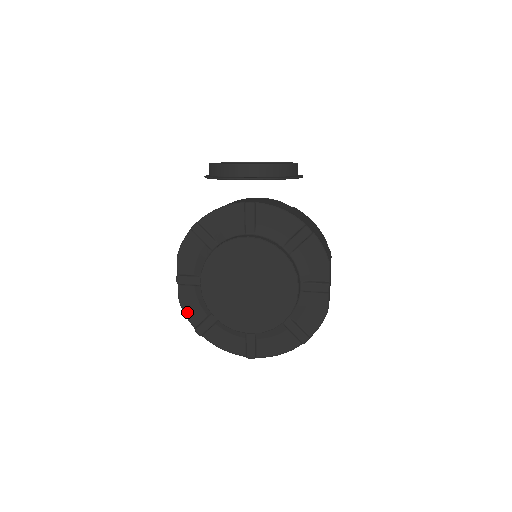
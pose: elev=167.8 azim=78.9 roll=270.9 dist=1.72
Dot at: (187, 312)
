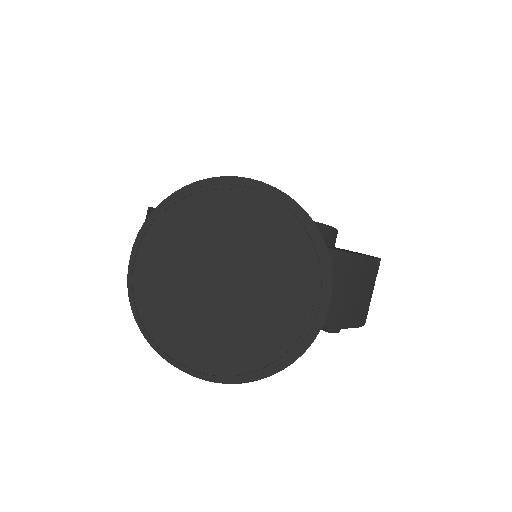
Dot at: occluded
